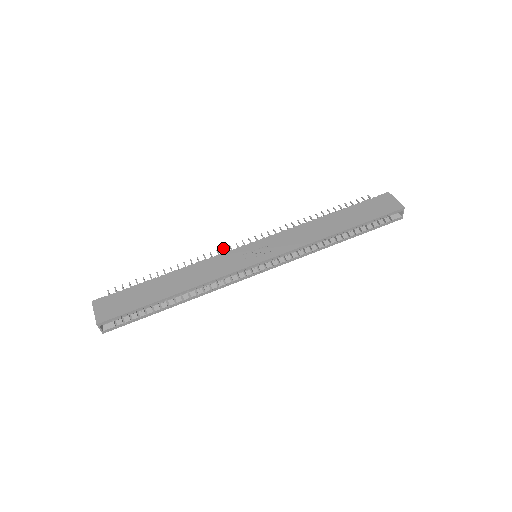
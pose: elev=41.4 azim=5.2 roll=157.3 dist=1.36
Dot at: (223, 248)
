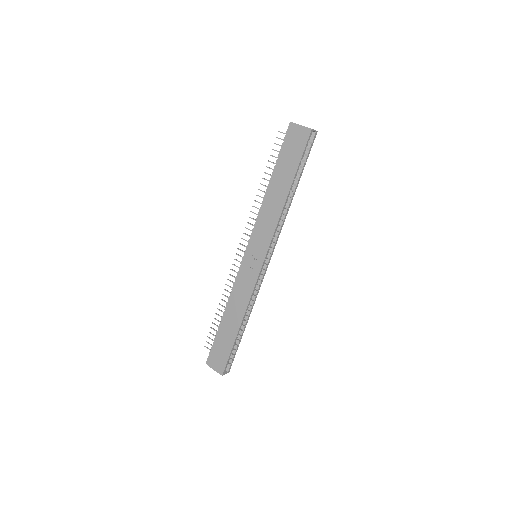
Dot at: occluded
